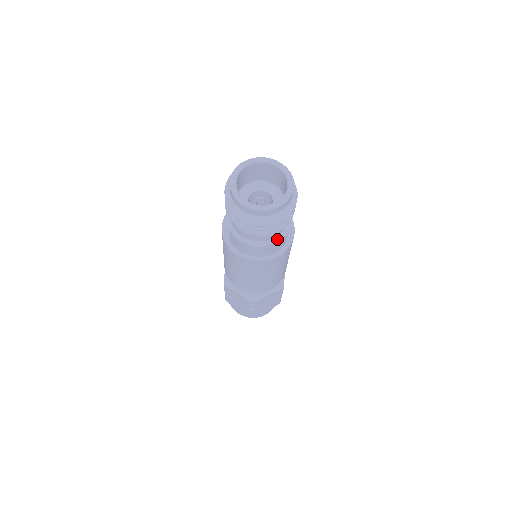
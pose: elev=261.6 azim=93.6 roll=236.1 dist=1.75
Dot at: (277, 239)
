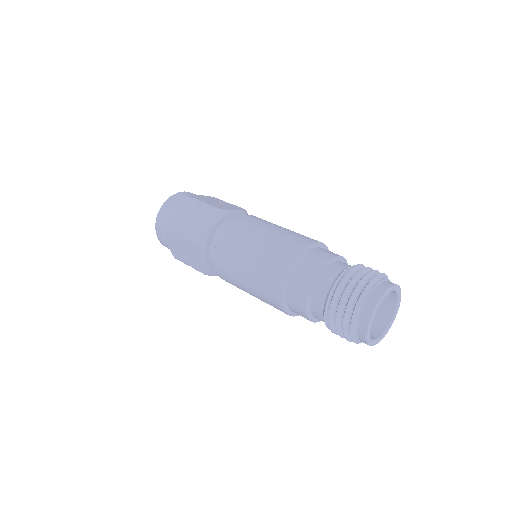
Dot at: occluded
